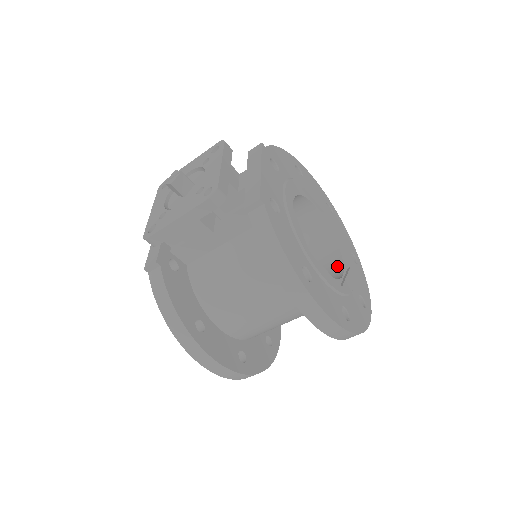
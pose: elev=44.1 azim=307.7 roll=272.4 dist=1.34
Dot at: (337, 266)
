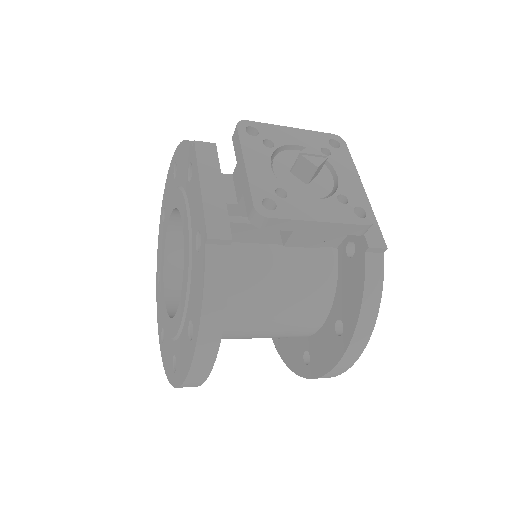
Dot at: occluded
